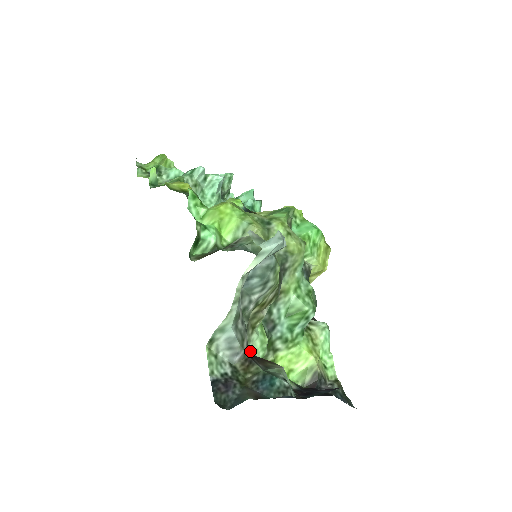
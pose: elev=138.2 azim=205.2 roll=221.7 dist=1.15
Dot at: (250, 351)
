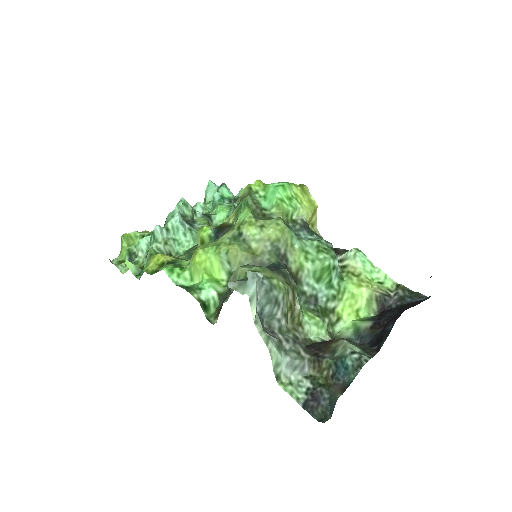
Dot at: (313, 341)
